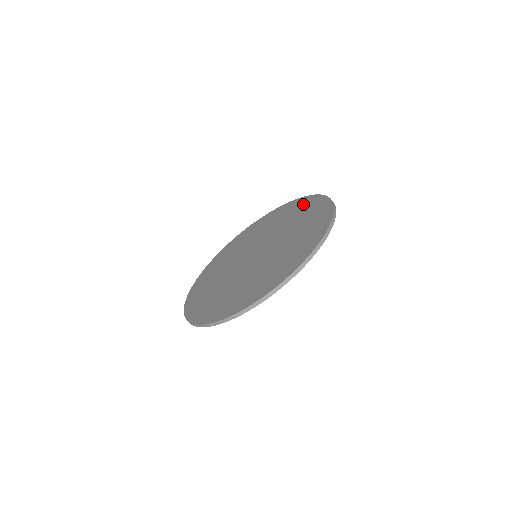
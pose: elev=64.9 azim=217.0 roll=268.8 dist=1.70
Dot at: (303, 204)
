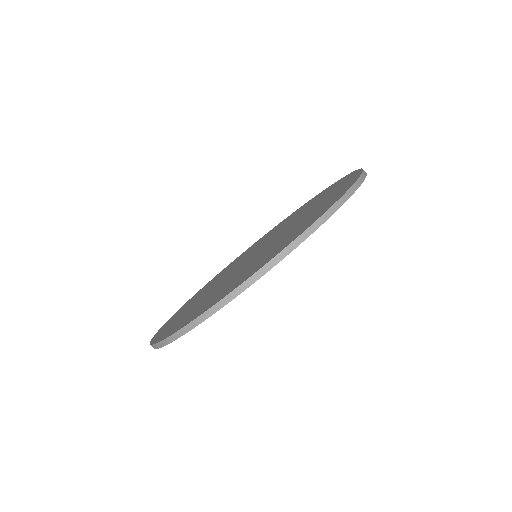
Dot at: (263, 237)
